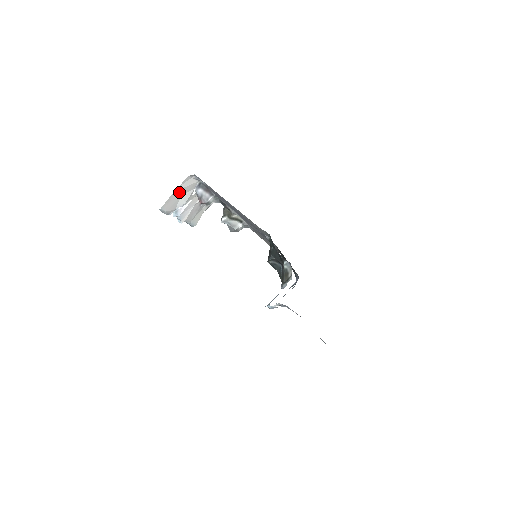
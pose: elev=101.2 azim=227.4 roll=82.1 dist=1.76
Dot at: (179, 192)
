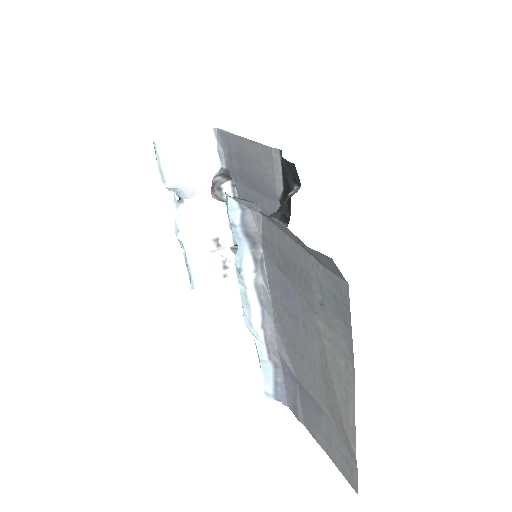
Dot at: (190, 149)
